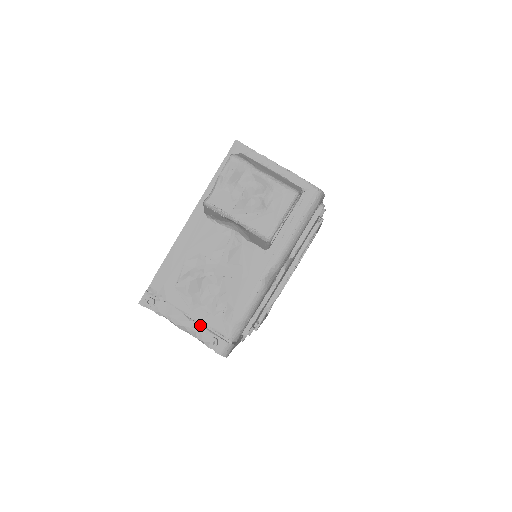
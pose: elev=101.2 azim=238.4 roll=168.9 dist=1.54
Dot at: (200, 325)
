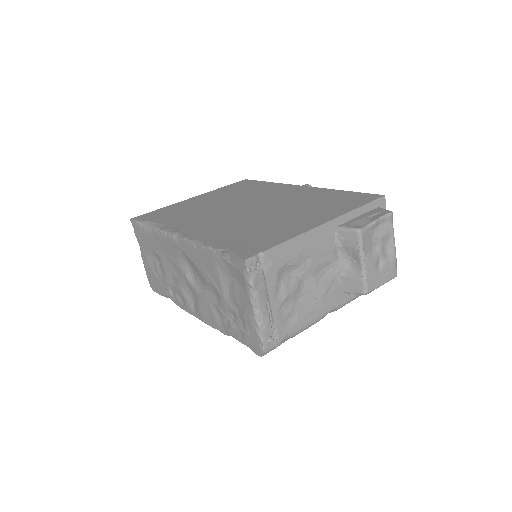
Dot at: (270, 317)
